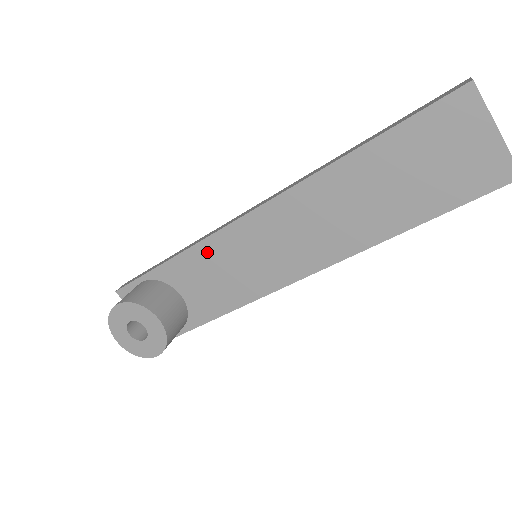
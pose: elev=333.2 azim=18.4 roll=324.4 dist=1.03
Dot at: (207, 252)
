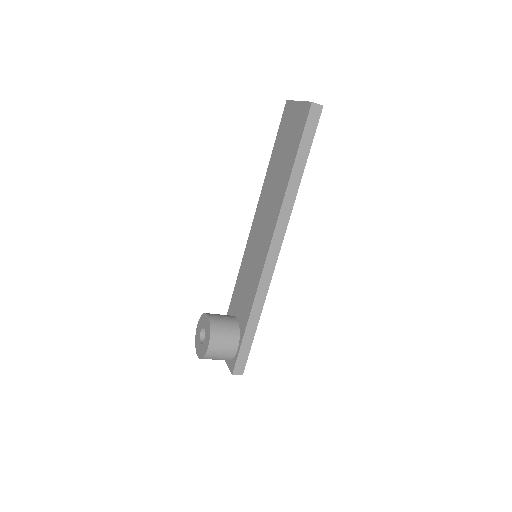
Dot at: (241, 275)
